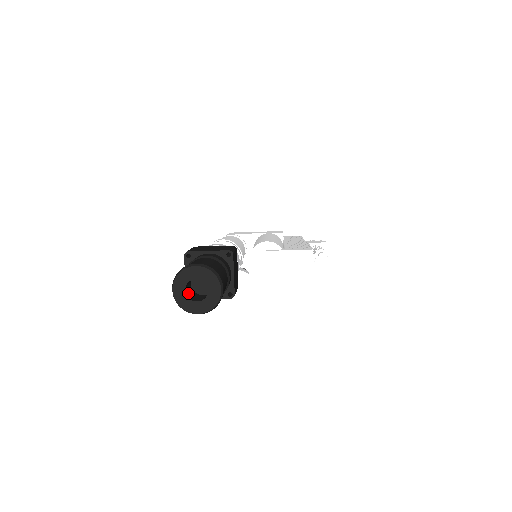
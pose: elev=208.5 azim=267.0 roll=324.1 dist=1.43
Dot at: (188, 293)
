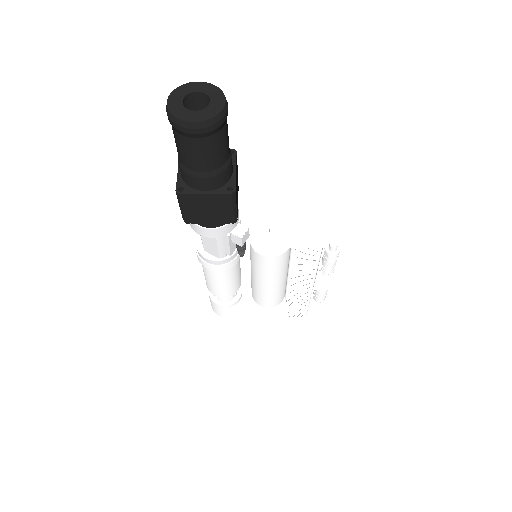
Dot at: occluded
